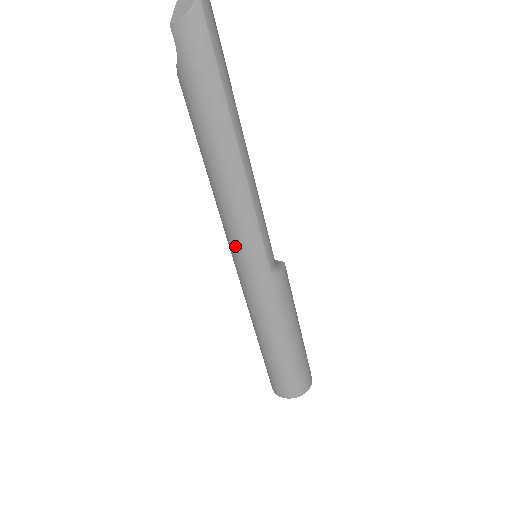
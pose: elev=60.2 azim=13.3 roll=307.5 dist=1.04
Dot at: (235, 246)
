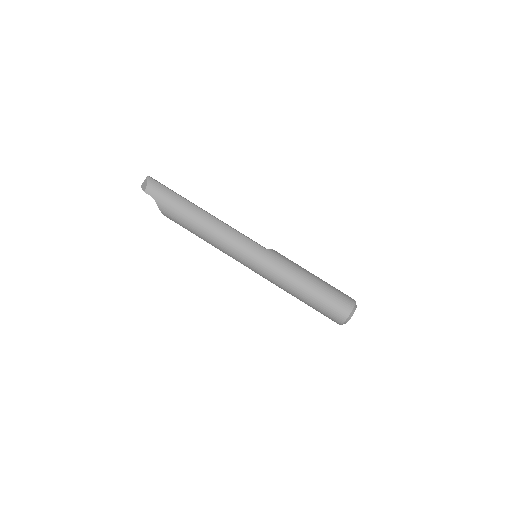
Dot at: (241, 252)
